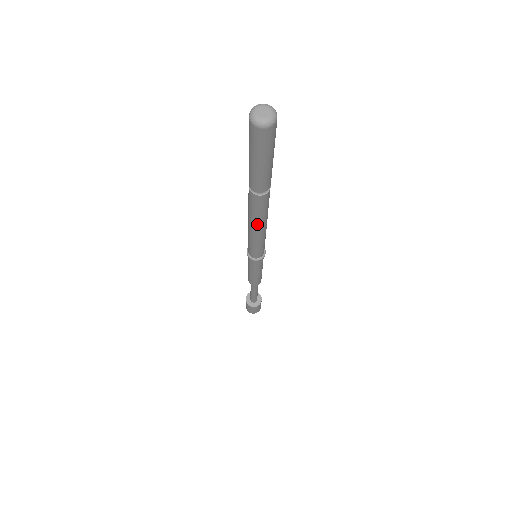
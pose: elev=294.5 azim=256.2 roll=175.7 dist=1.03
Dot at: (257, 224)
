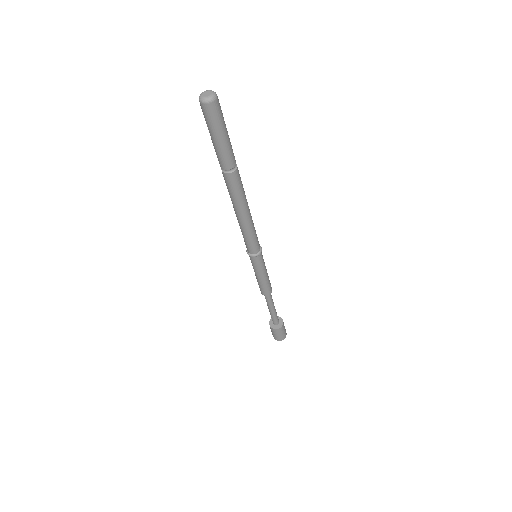
Dot at: (239, 208)
